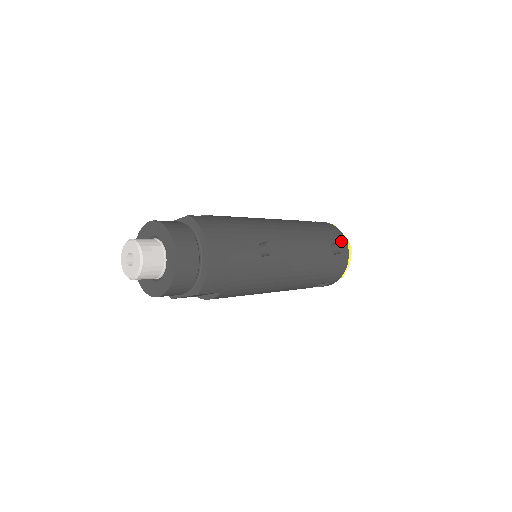
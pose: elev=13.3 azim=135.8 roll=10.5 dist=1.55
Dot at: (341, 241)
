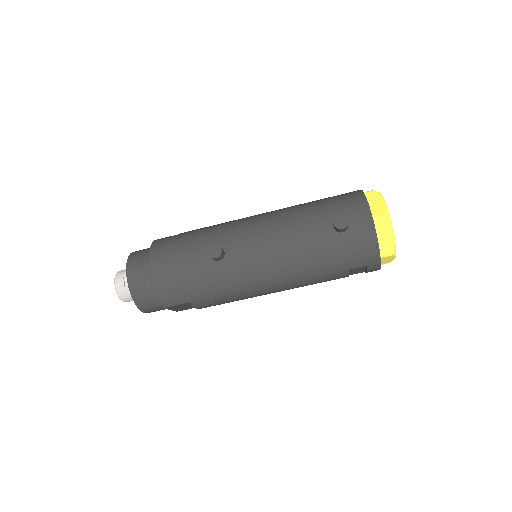
Dot at: (358, 211)
